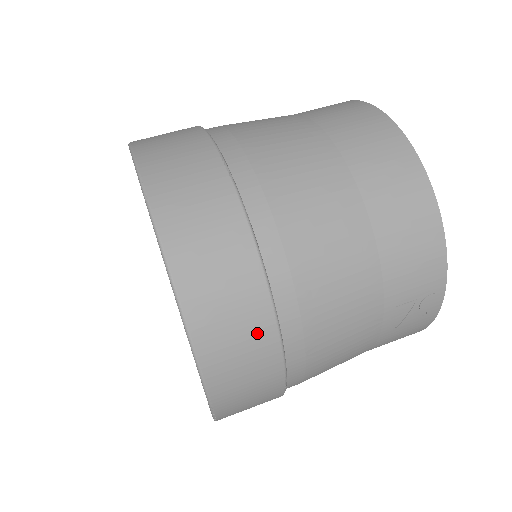
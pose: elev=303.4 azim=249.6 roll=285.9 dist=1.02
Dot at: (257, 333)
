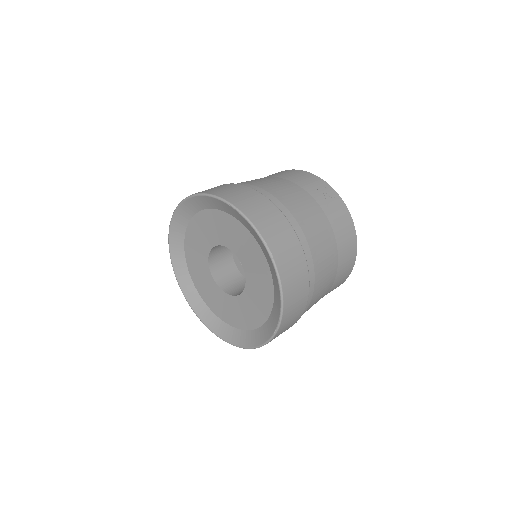
Dot at: (255, 197)
